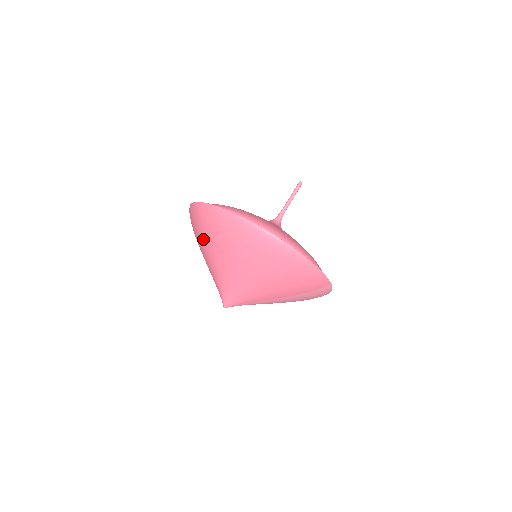
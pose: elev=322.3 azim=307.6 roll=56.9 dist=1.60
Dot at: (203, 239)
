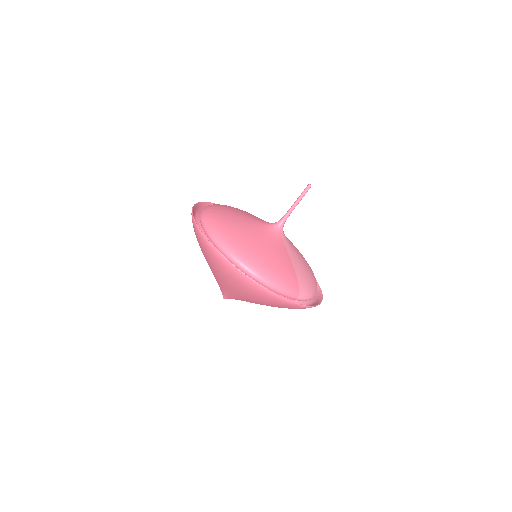
Dot at: occluded
